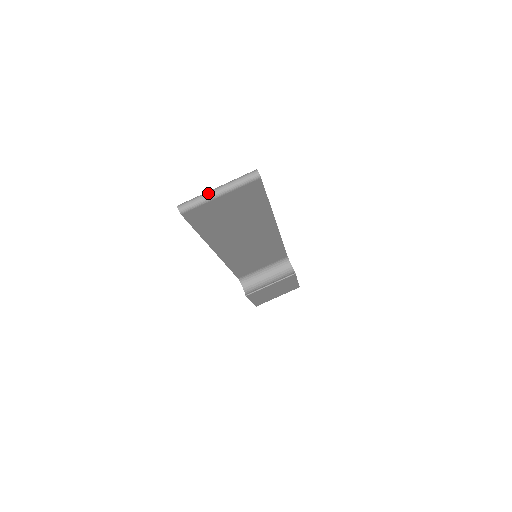
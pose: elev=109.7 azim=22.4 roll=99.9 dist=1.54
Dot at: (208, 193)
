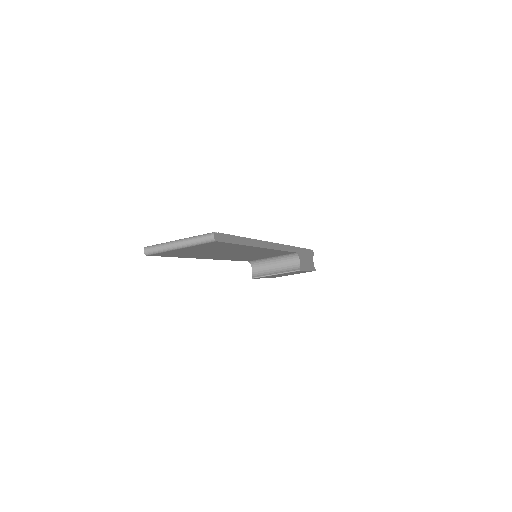
Dot at: (169, 244)
